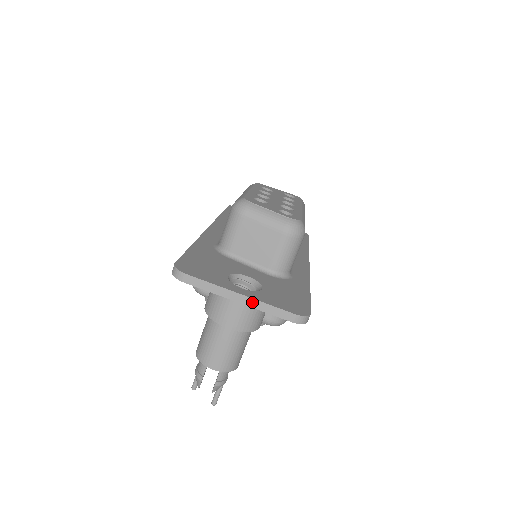
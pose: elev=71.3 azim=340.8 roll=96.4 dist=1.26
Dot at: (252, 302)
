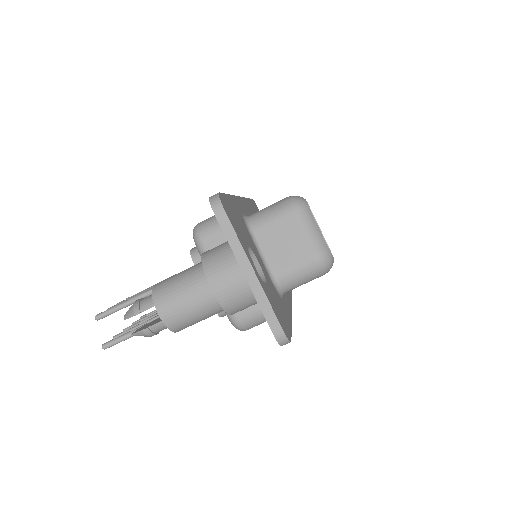
Dot at: (257, 286)
